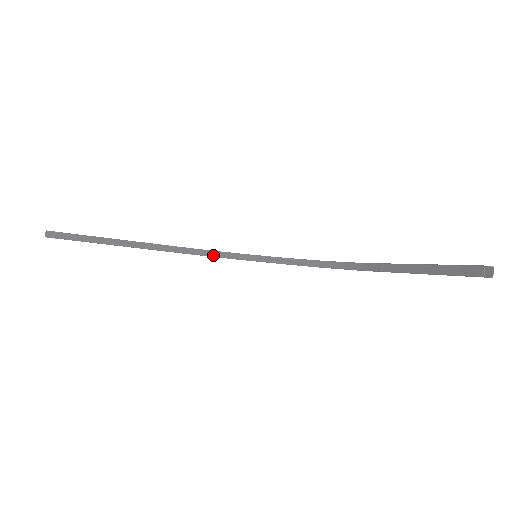
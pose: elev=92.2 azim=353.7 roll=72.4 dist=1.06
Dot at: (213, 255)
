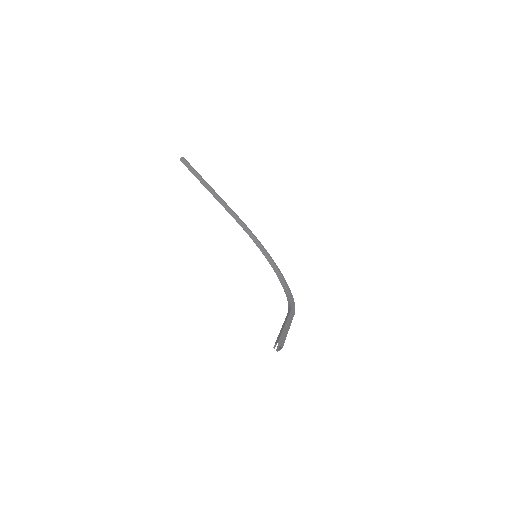
Dot at: (252, 238)
